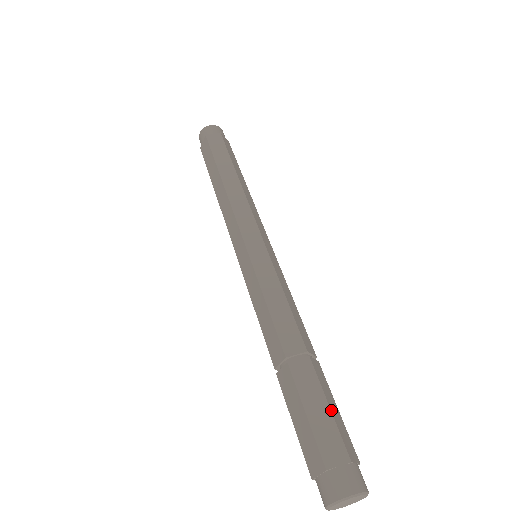
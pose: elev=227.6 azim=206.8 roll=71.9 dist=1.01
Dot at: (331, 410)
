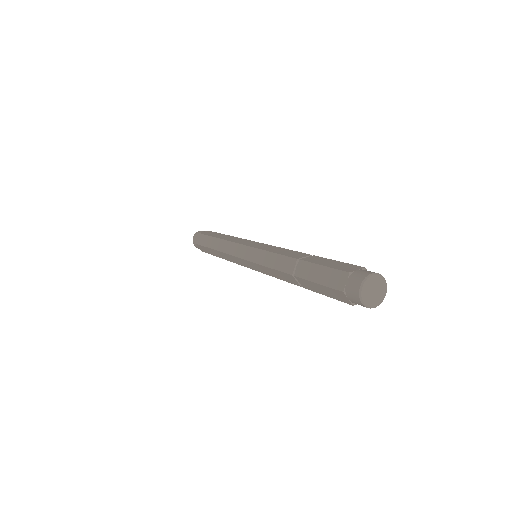
Dot at: (340, 262)
